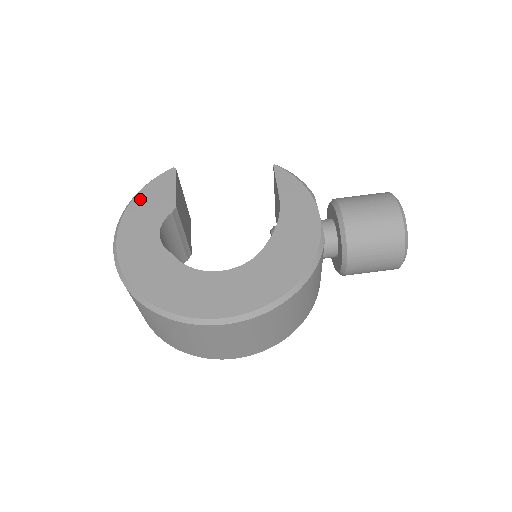
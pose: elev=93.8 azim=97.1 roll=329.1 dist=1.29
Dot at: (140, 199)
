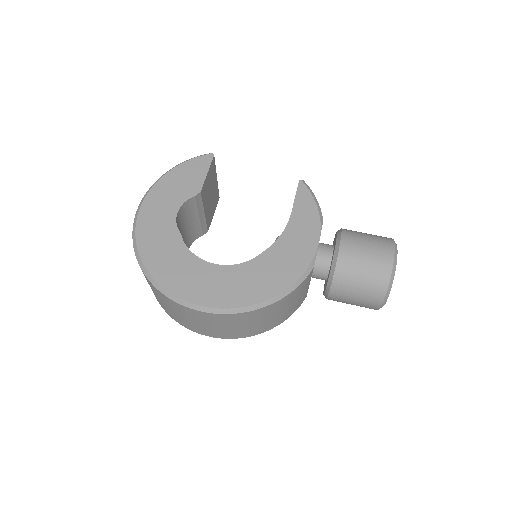
Dot at: (173, 174)
